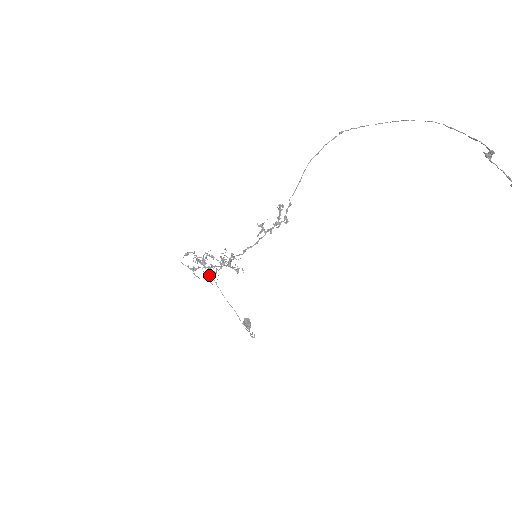
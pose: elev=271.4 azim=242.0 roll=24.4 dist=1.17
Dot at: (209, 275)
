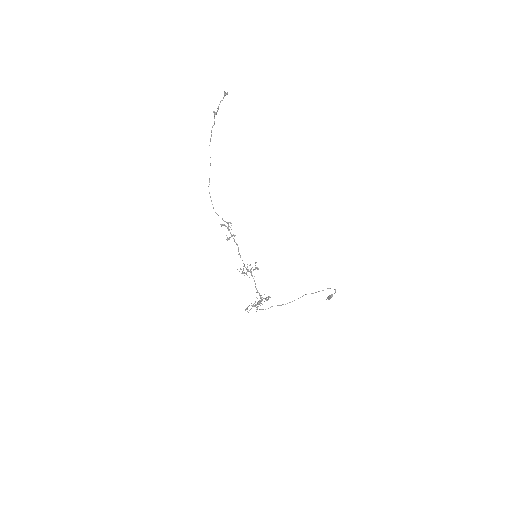
Dot at: (266, 300)
